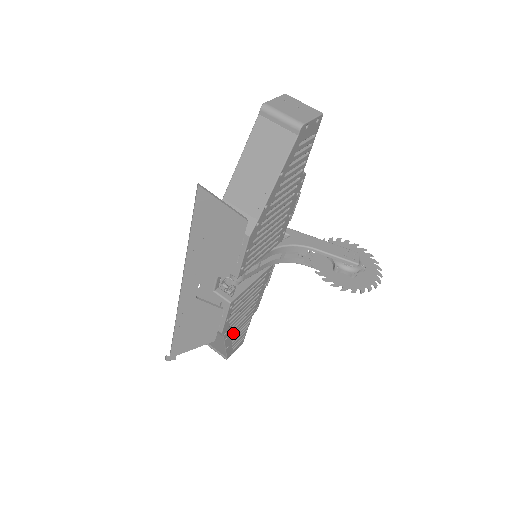
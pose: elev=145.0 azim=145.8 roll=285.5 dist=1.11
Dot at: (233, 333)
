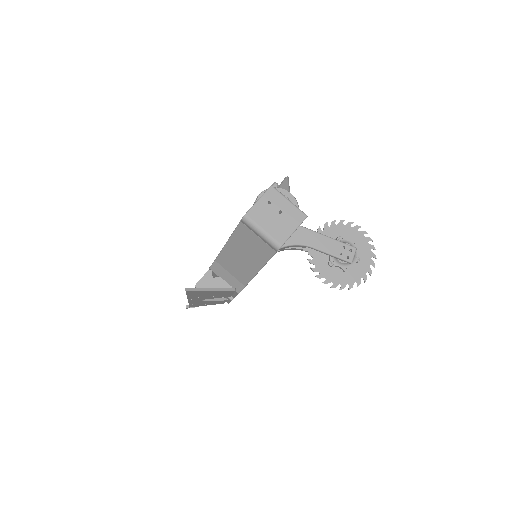
Dot at: occluded
